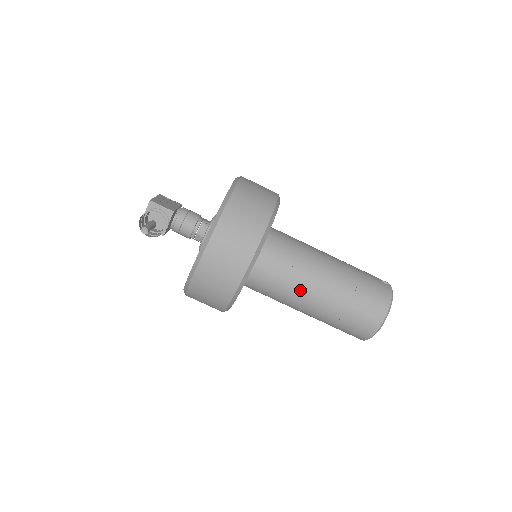
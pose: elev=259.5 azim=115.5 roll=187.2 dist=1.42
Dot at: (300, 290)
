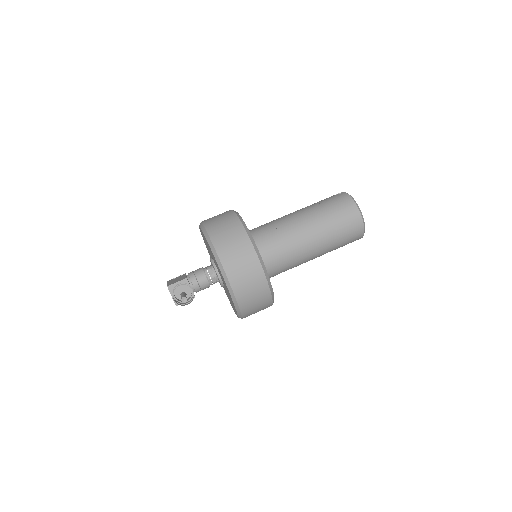
Dot at: (299, 245)
